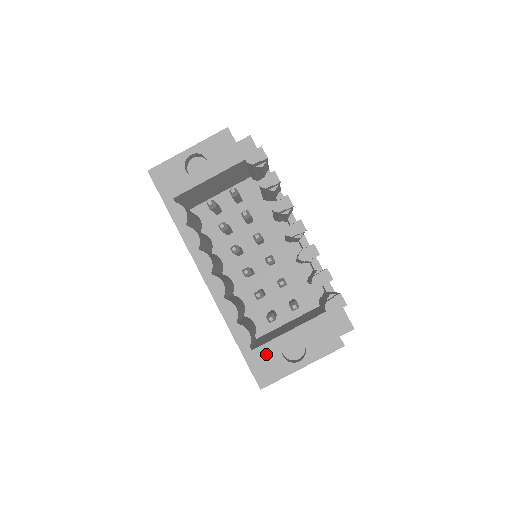
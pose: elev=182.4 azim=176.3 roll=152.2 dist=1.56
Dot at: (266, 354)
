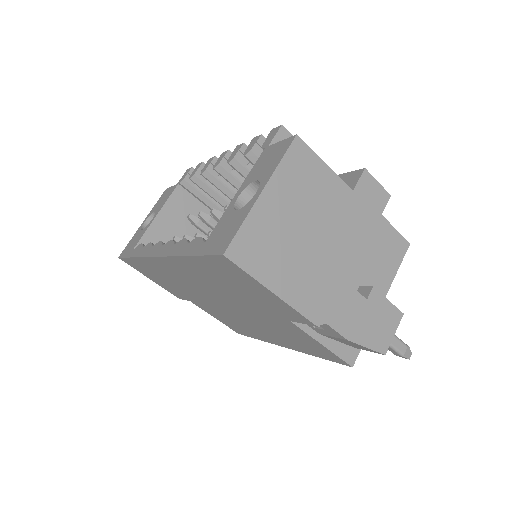
Dot at: (220, 228)
